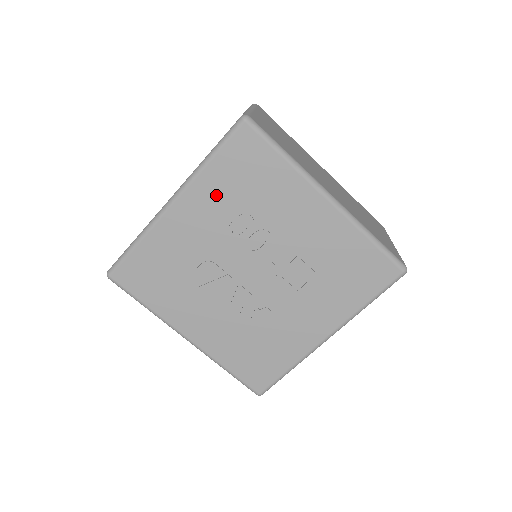
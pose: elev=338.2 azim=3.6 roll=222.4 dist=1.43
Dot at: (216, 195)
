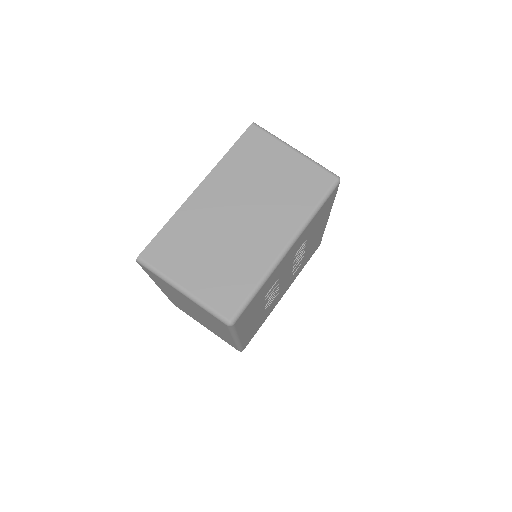
Dot at: (306, 233)
